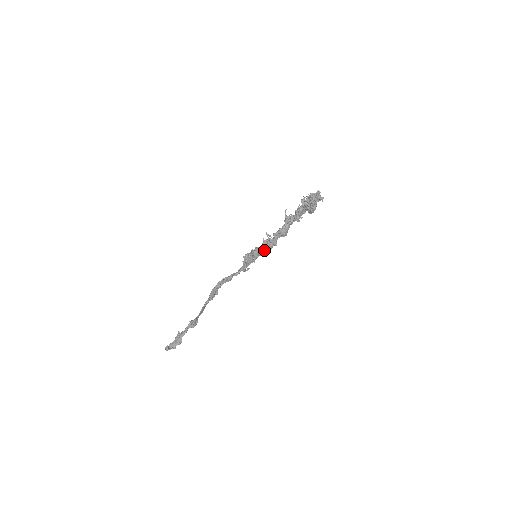
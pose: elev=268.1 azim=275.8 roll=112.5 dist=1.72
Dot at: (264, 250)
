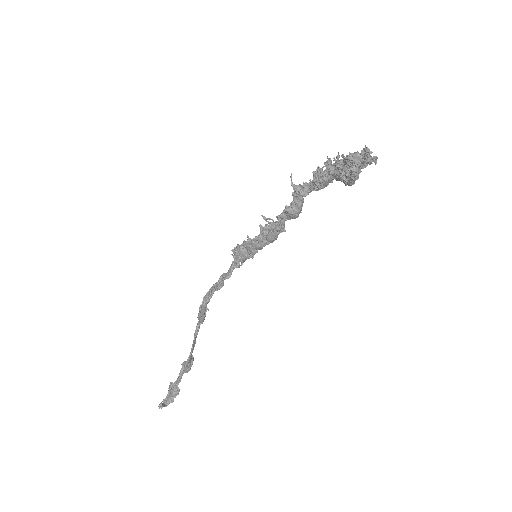
Dot at: (266, 242)
